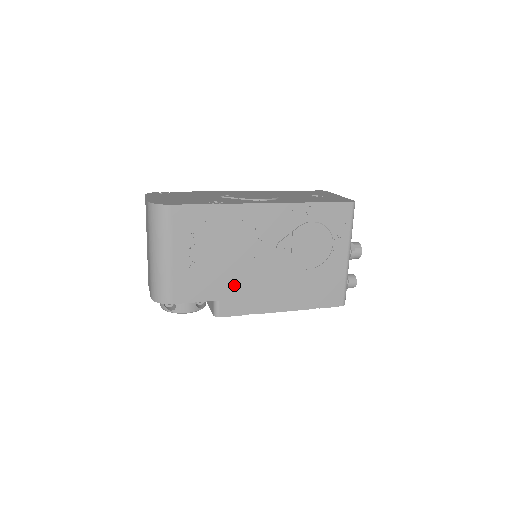
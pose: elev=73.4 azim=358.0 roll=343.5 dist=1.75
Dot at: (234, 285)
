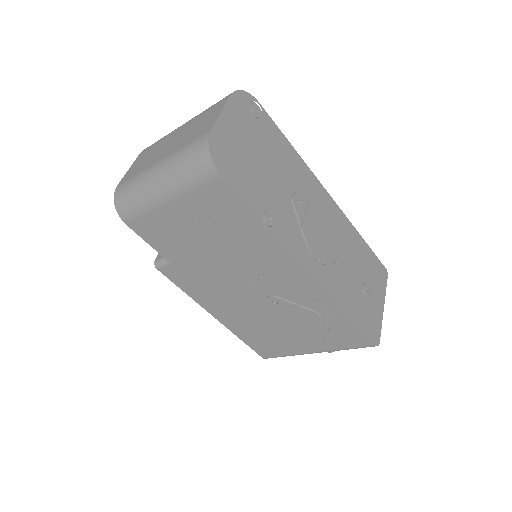
Dot at: (198, 271)
